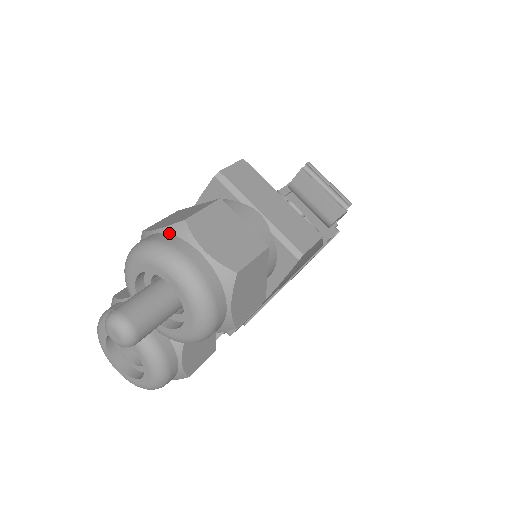
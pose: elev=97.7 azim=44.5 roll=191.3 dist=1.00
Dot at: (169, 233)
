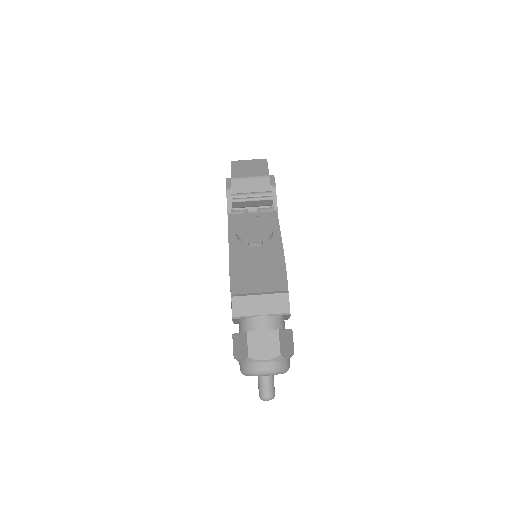
Dot at: (248, 363)
